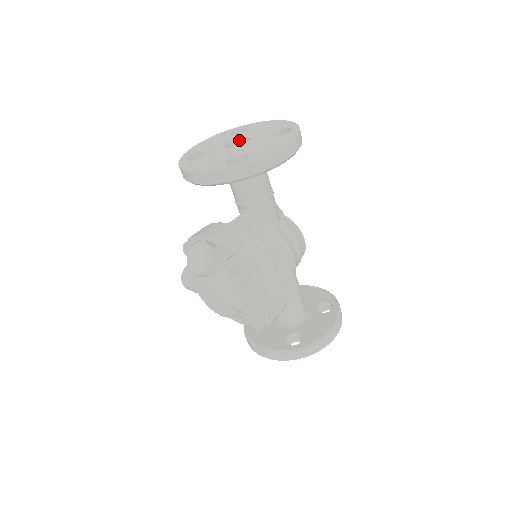
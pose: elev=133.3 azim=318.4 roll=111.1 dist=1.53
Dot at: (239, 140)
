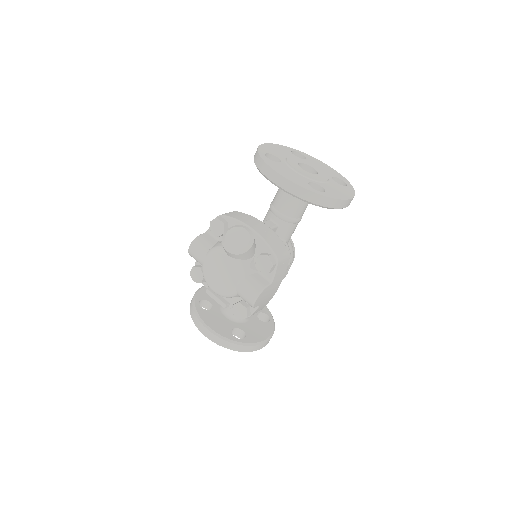
Dot at: (305, 165)
